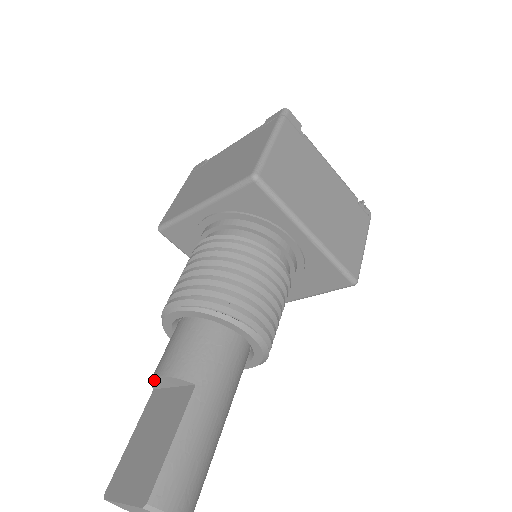
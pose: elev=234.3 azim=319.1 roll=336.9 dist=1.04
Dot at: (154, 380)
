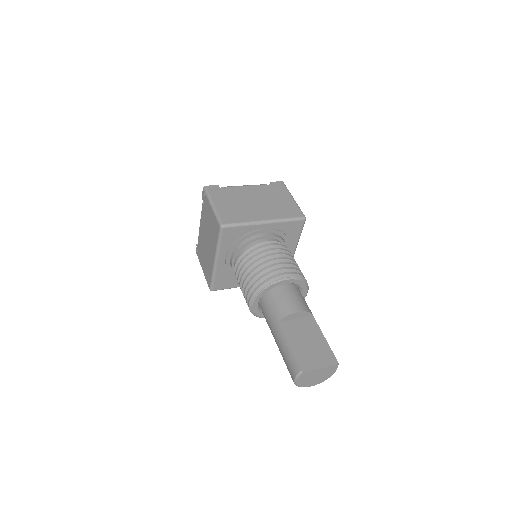
Dot at: (291, 315)
